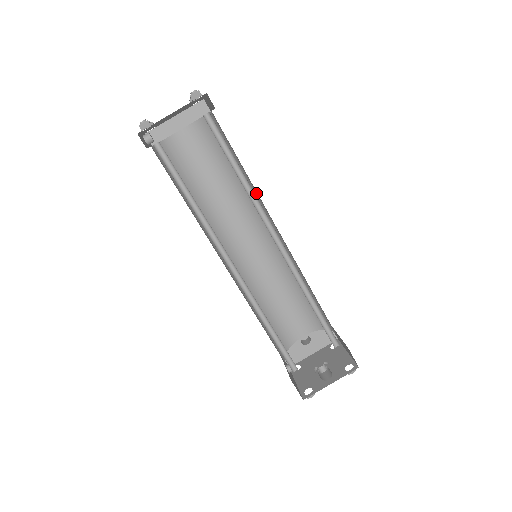
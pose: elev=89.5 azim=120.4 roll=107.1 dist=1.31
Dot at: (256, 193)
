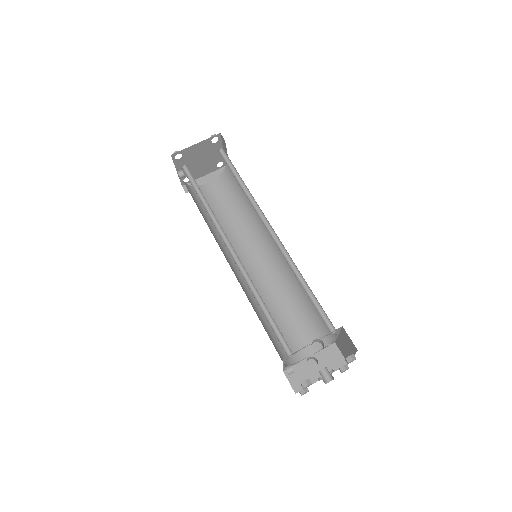
Dot at: occluded
